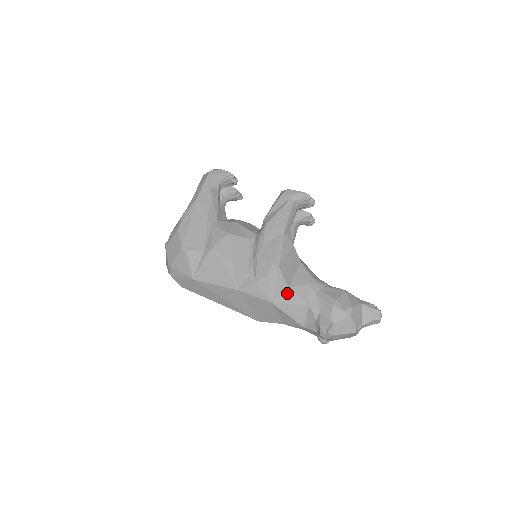
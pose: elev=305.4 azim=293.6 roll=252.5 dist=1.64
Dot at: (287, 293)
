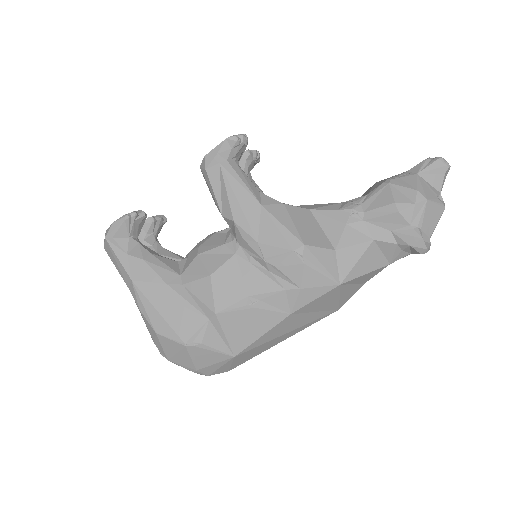
Dot at: (341, 257)
